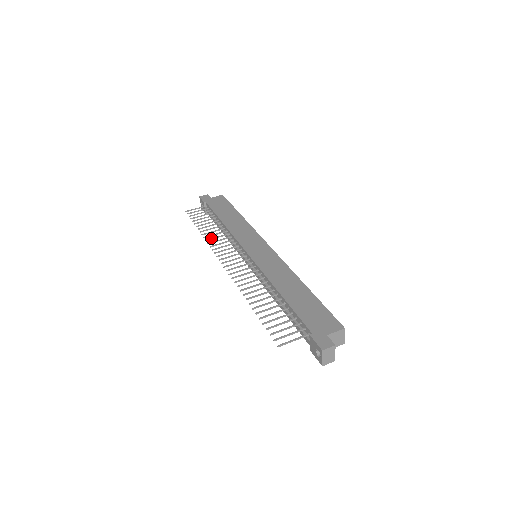
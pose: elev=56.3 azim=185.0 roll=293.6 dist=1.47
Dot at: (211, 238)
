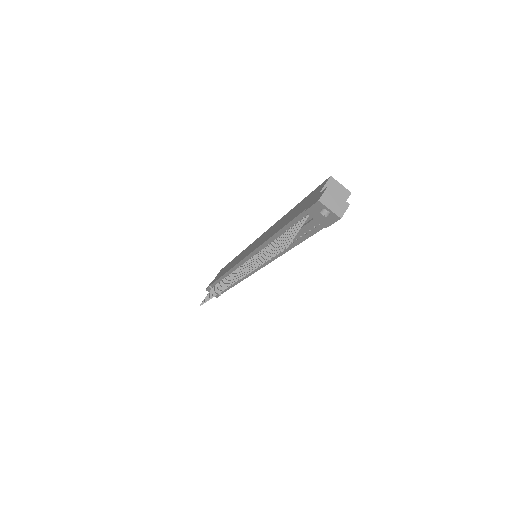
Dot at: (219, 289)
